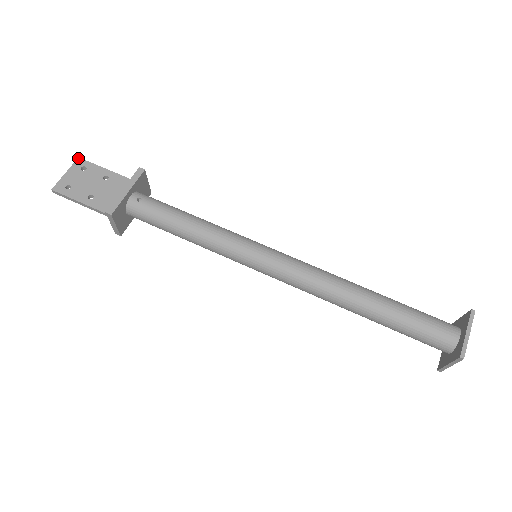
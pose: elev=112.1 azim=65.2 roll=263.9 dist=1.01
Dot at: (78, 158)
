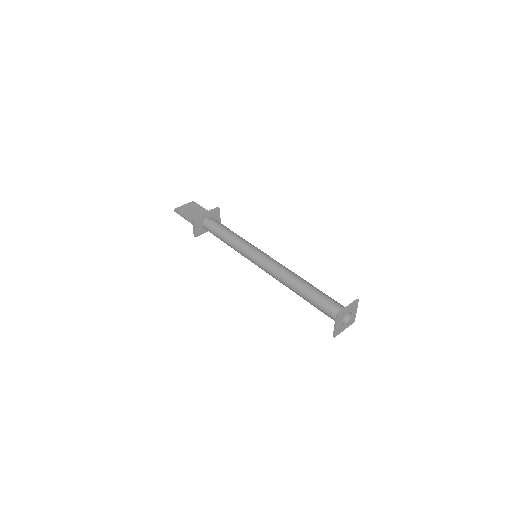
Dot at: (193, 201)
